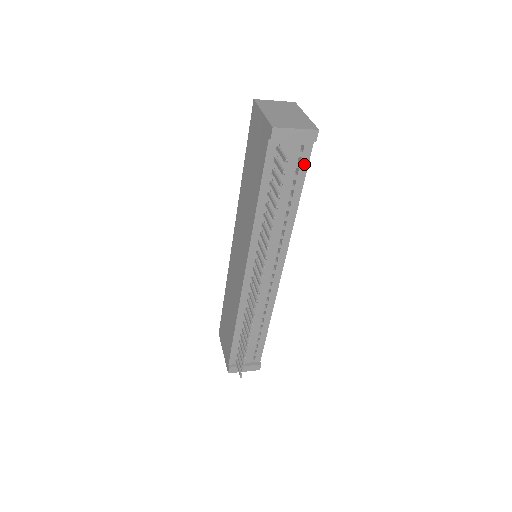
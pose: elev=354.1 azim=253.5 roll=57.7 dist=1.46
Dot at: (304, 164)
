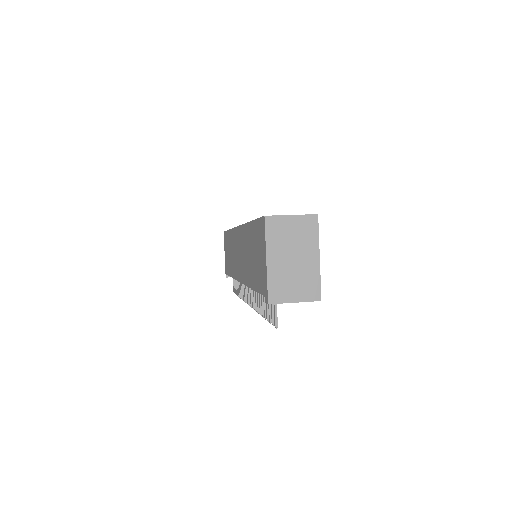
Dot at: occluded
